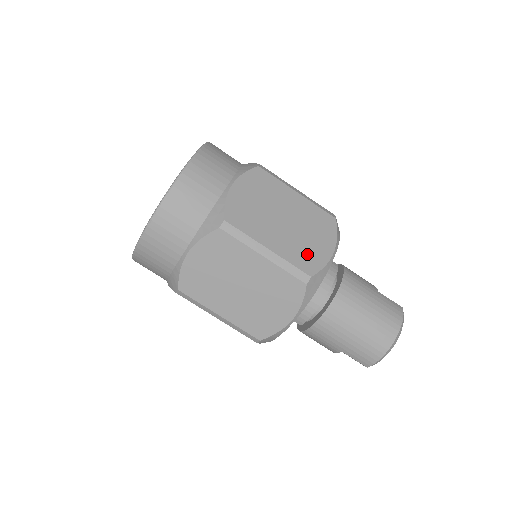
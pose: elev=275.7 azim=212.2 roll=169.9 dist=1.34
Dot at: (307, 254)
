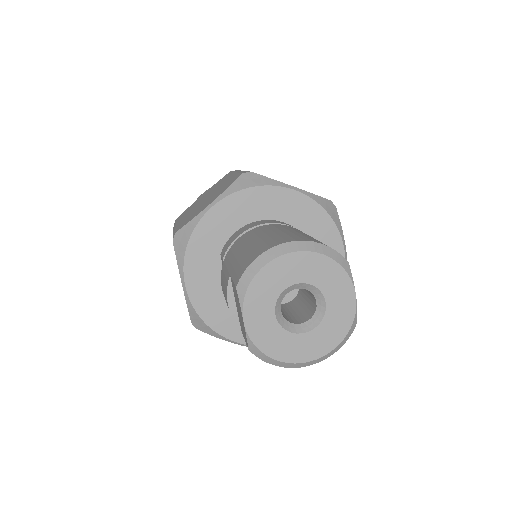
Dot at: occluded
